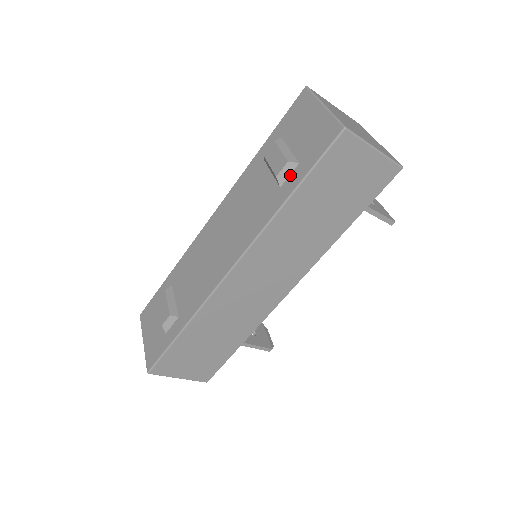
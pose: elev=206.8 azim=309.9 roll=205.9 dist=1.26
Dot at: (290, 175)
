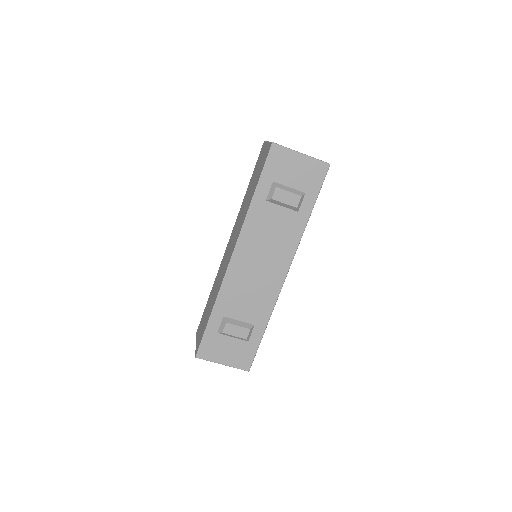
Dot at: (302, 202)
